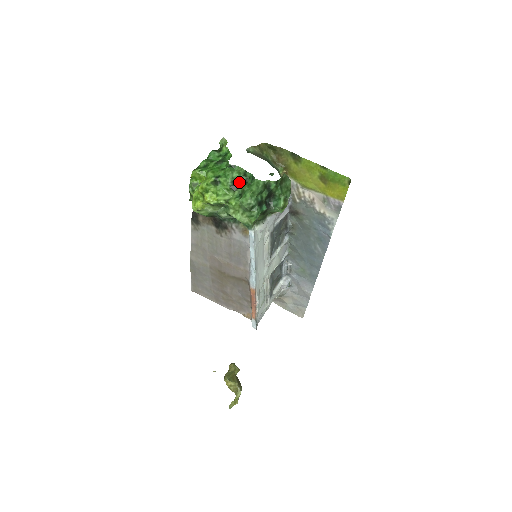
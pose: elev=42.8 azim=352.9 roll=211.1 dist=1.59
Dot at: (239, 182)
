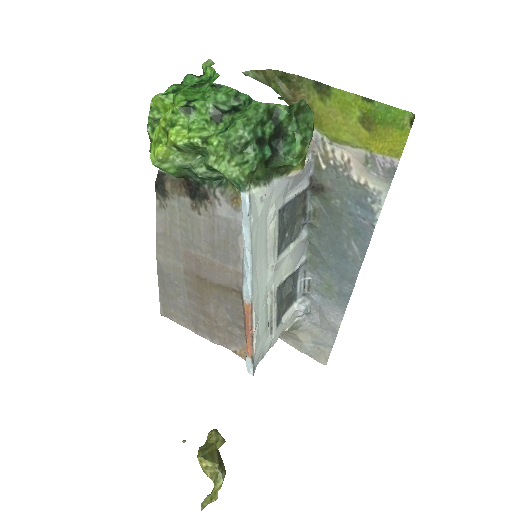
Dot at: (226, 109)
